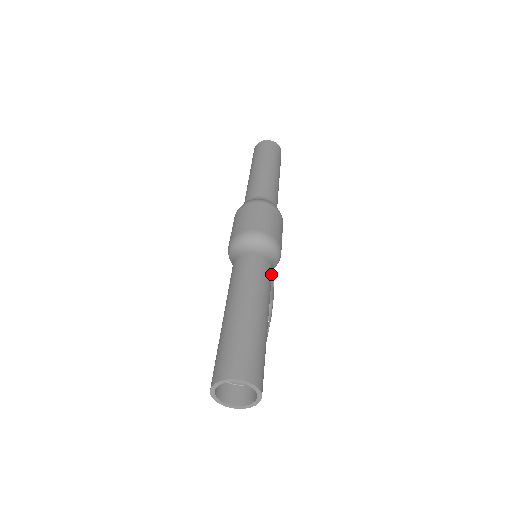
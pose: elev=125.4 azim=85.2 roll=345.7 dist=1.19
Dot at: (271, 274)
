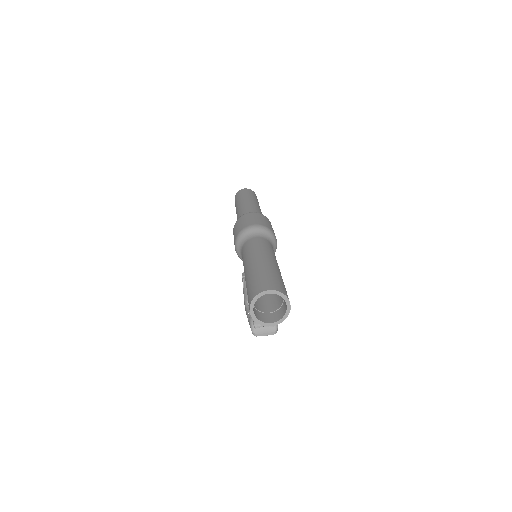
Dot at: occluded
